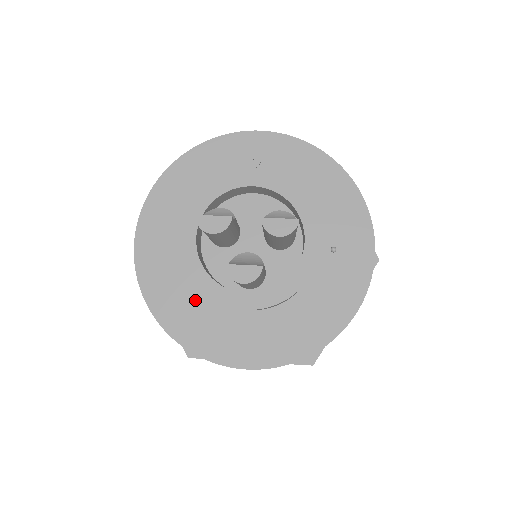
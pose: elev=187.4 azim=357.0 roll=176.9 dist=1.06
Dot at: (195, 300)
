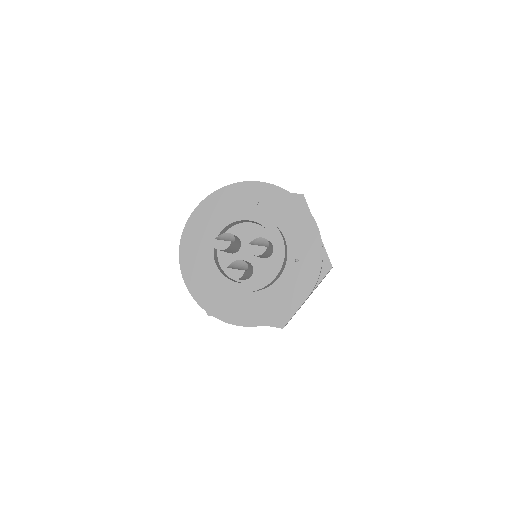
Dot at: (212, 282)
